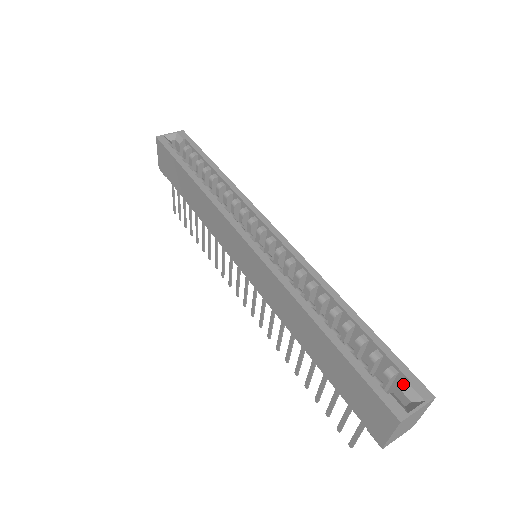
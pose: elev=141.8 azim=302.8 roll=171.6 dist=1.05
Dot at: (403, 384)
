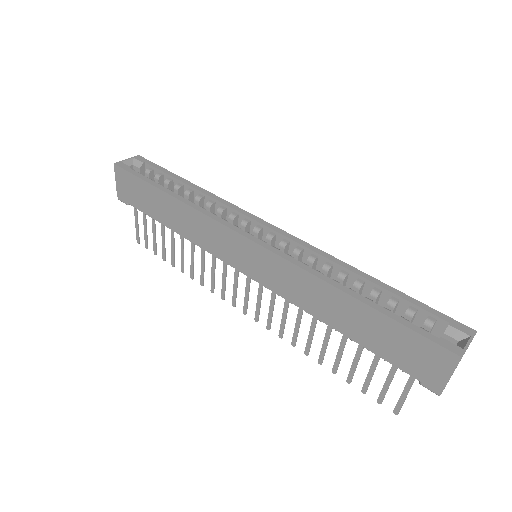
Dot at: (443, 330)
